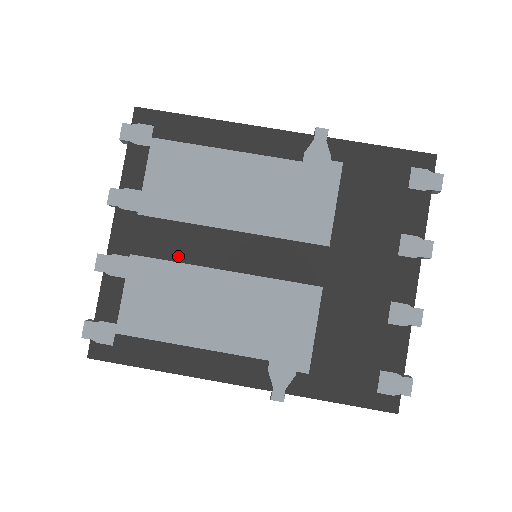
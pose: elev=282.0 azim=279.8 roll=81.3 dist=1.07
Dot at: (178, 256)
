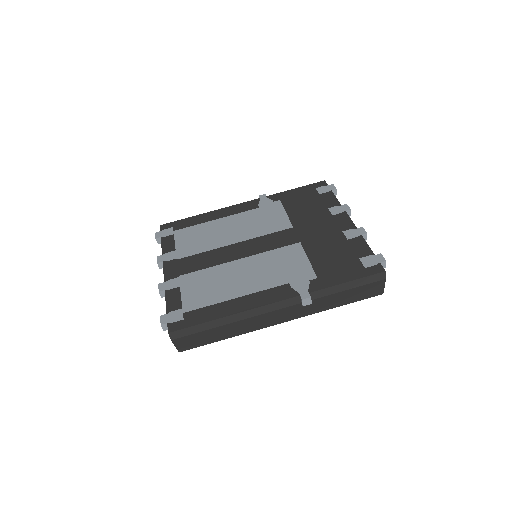
Dot at: (208, 265)
